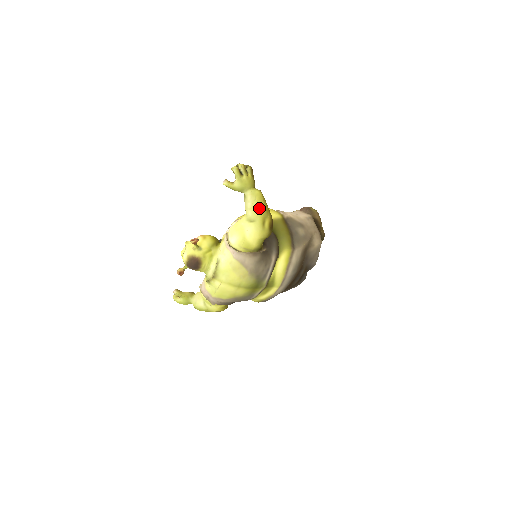
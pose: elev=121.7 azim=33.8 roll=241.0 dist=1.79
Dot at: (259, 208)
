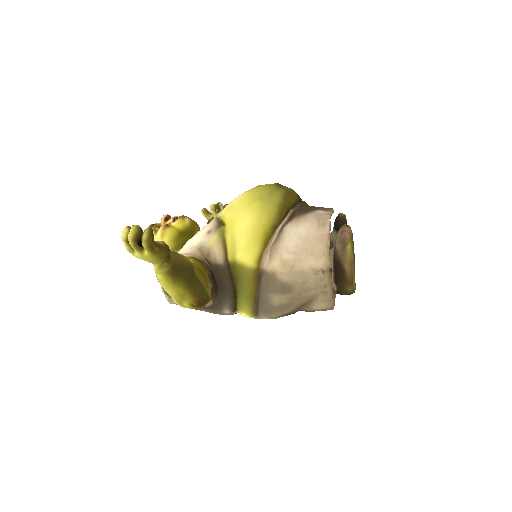
Dot at: (167, 292)
